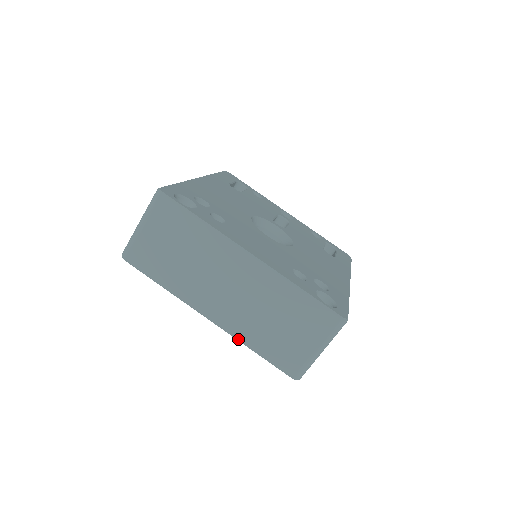
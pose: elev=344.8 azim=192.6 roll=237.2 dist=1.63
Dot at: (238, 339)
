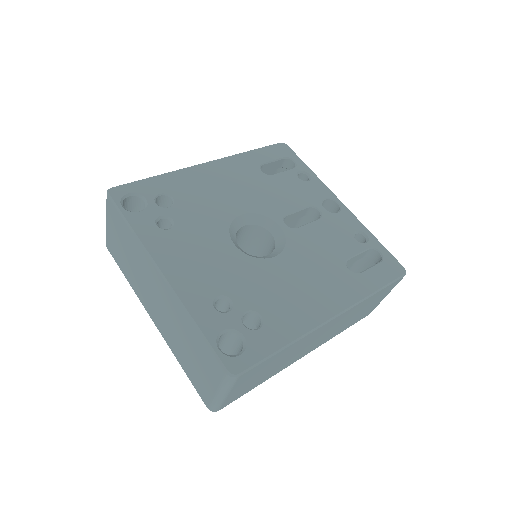
Dot at: (171, 349)
